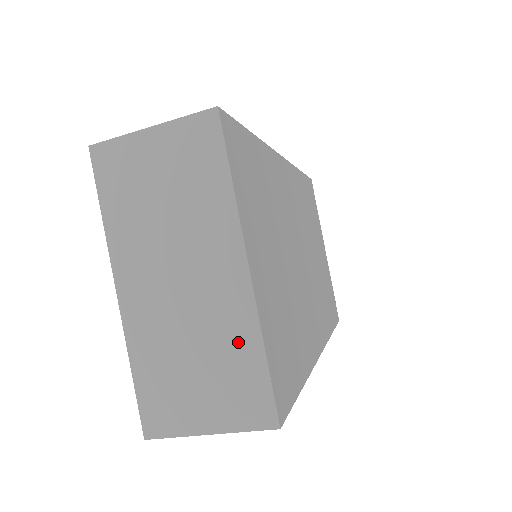
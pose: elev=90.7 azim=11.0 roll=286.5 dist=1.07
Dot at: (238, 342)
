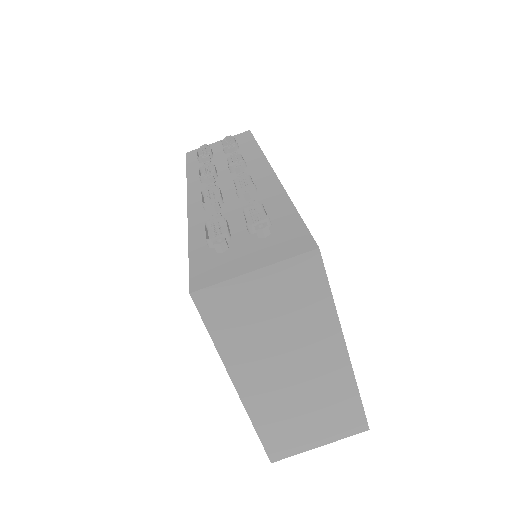
Dot at: (340, 395)
